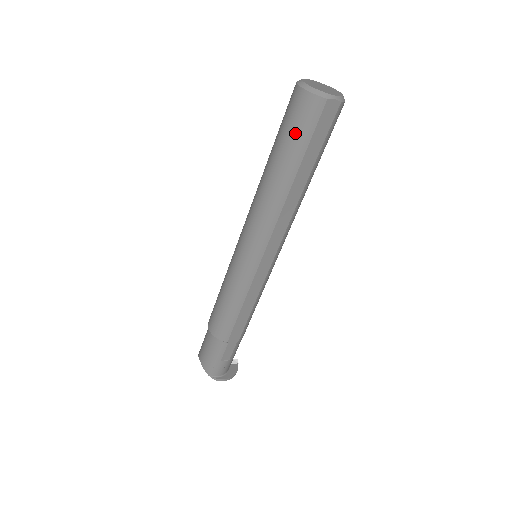
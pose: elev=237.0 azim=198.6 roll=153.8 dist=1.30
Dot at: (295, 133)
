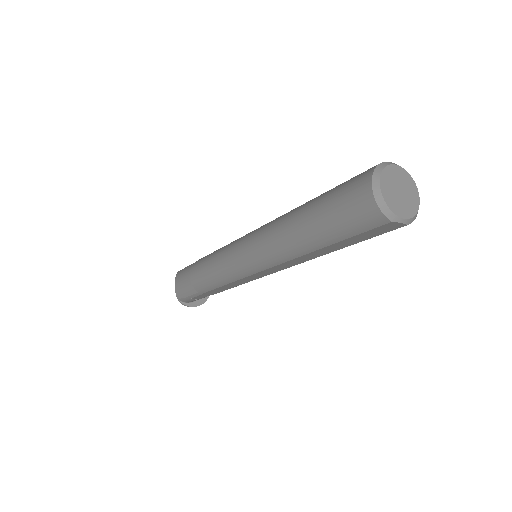
Dot at: (340, 222)
